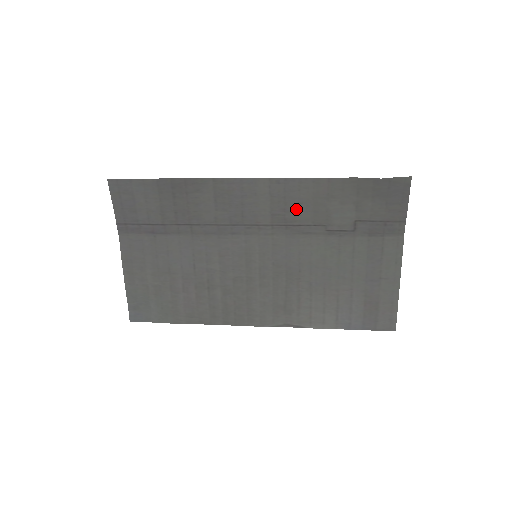
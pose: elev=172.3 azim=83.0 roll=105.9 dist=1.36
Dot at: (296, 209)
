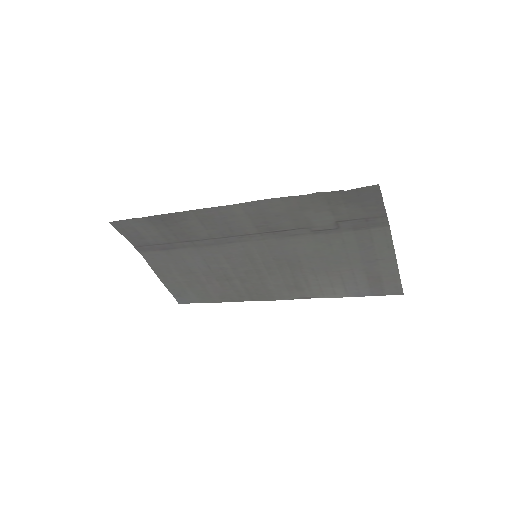
Dot at: (276, 220)
